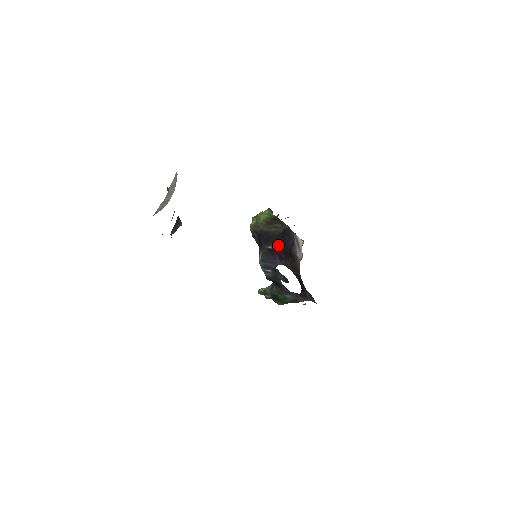
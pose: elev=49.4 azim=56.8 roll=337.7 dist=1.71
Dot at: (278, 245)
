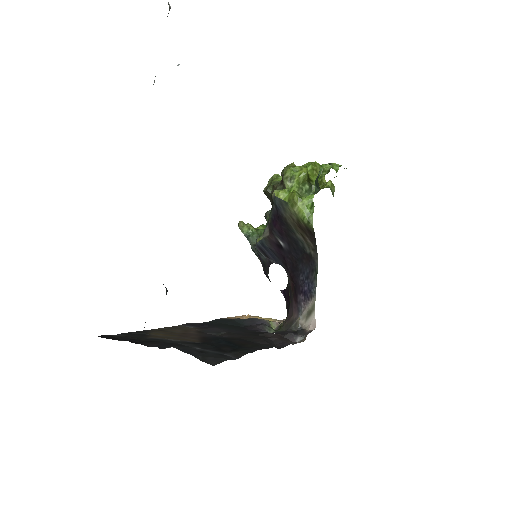
Dot at: (292, 254)
